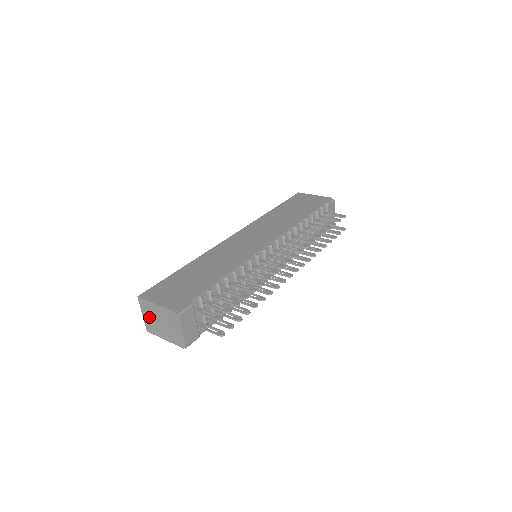
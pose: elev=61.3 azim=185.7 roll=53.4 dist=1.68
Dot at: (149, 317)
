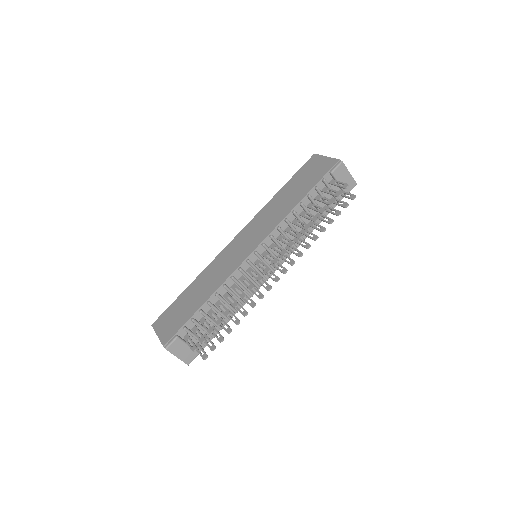
Dot at: occluded
